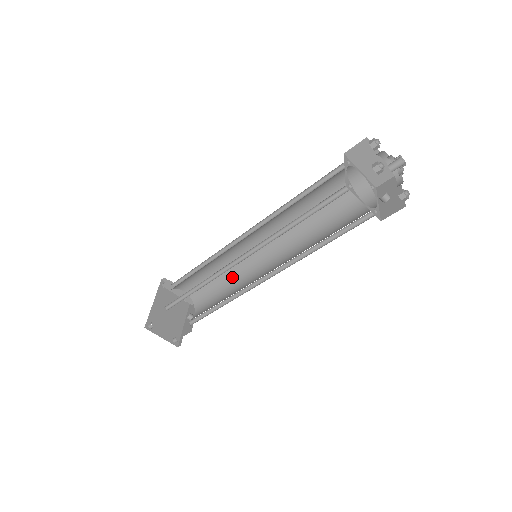
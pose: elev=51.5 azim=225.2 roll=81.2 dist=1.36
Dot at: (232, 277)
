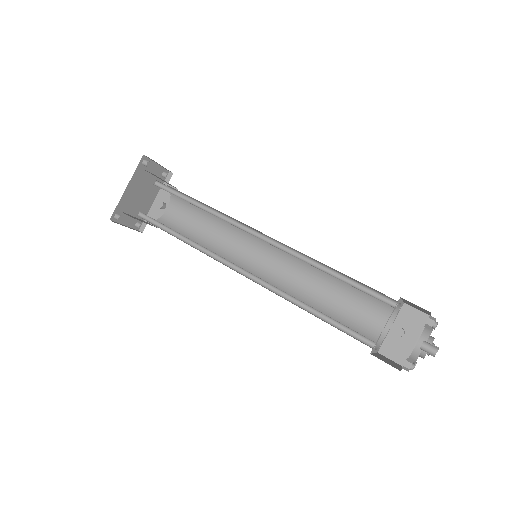
Dot at: (223, 221)
